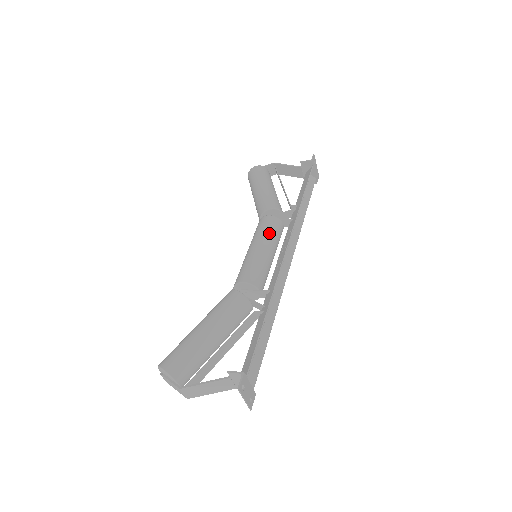
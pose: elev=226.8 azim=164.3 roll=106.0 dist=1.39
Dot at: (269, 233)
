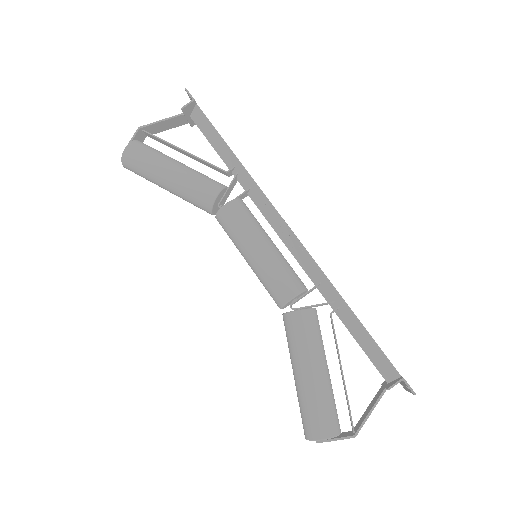
Dot at: (251, 224)
